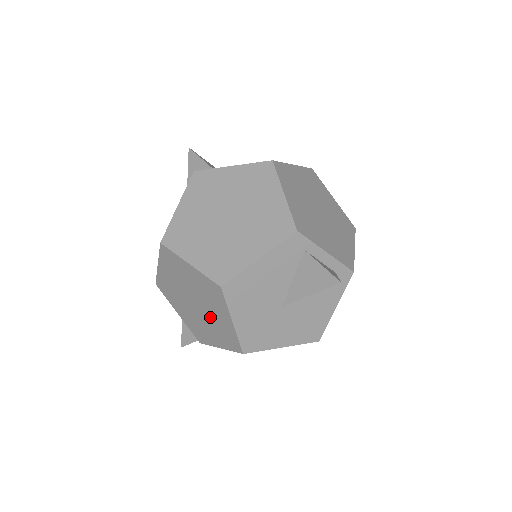
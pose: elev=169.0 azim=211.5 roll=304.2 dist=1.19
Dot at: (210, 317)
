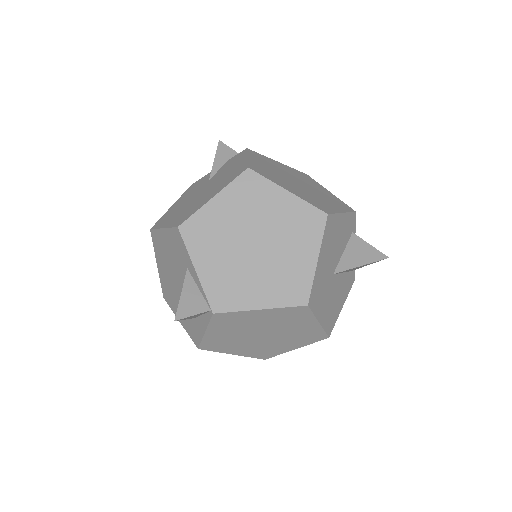
Dot at: (275, 260)
